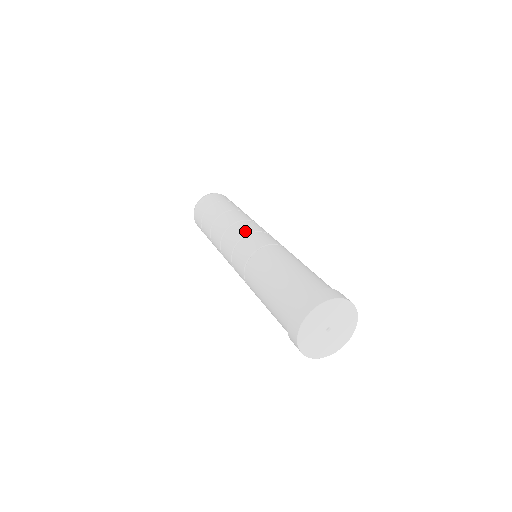
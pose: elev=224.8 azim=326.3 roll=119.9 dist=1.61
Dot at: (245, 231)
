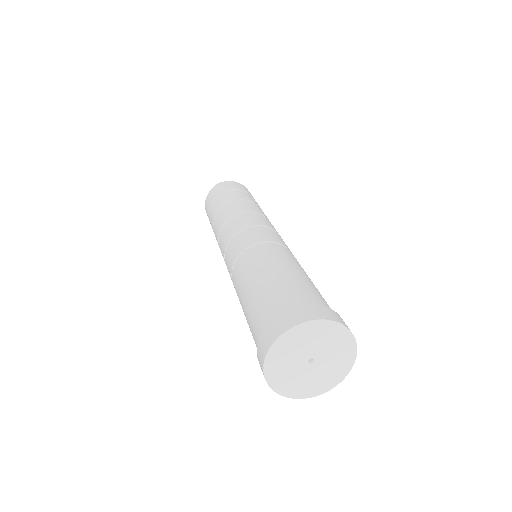
Dot at: (263, 223)
